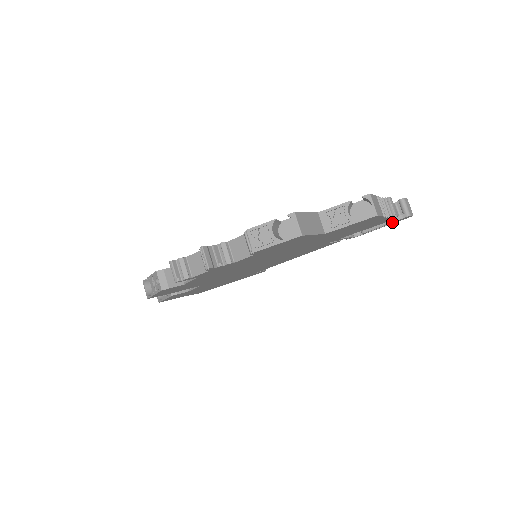
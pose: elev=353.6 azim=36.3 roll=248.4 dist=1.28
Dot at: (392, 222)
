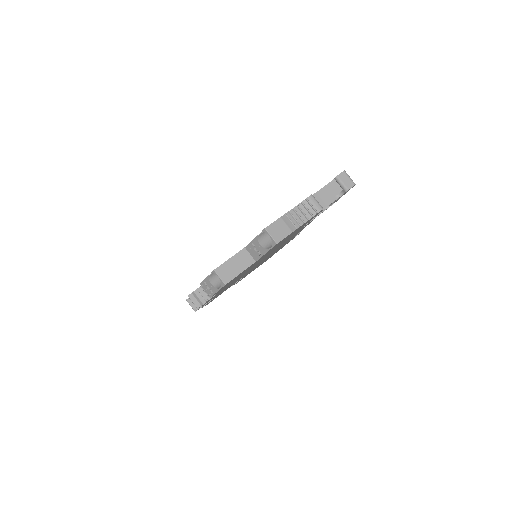
Dot at: occluded
